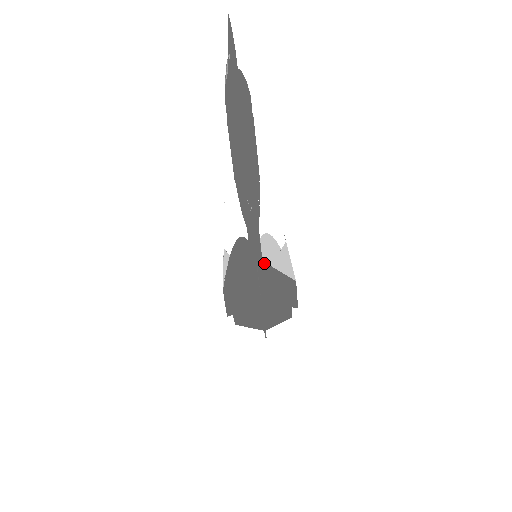
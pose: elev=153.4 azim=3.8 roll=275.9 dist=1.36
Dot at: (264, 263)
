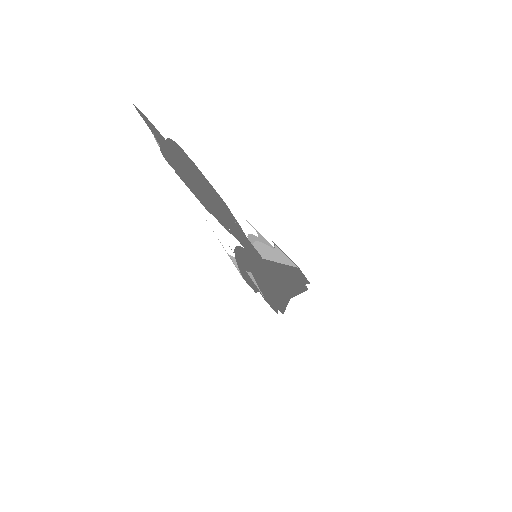
Dot at: (265, 260)
